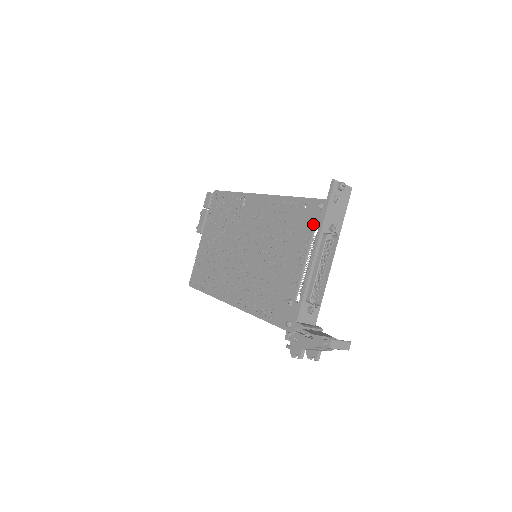
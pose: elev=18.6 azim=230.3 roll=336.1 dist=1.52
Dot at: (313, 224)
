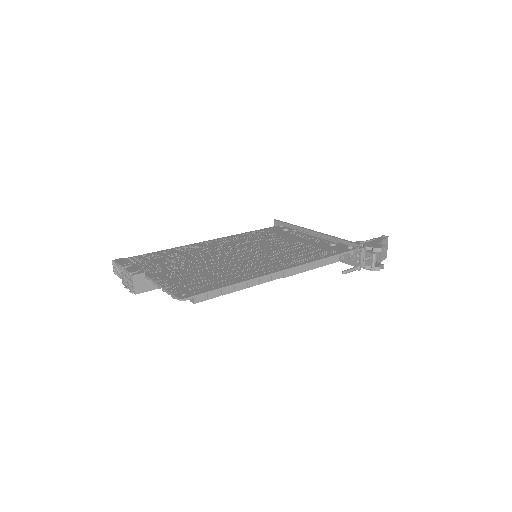
Dot at: (288, 230)
